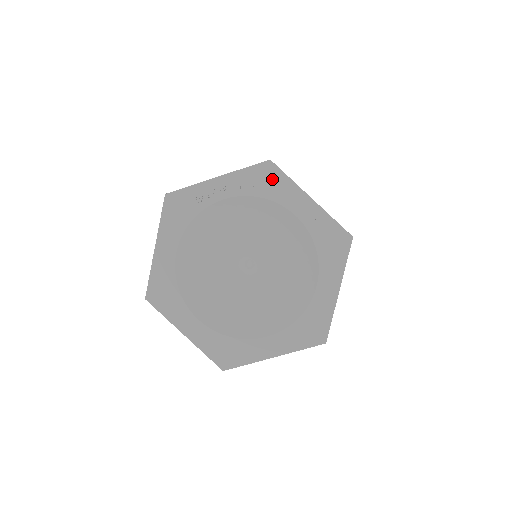
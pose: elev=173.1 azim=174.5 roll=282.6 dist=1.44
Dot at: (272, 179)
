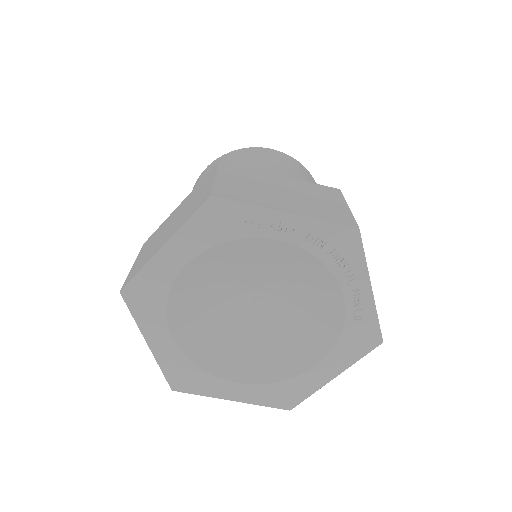
Dot at: (346, 249)
